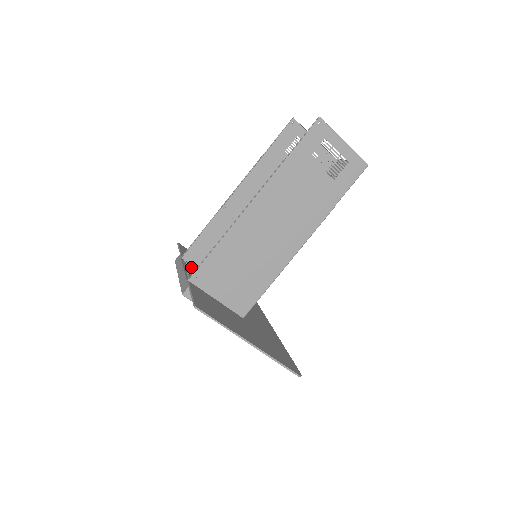
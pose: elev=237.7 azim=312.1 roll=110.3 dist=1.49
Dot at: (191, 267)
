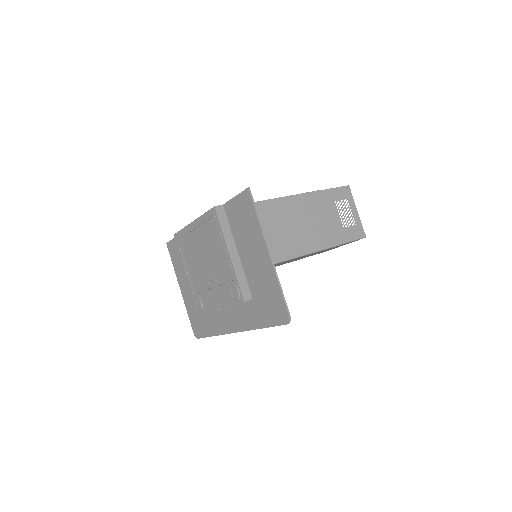
Dot at: occluded
